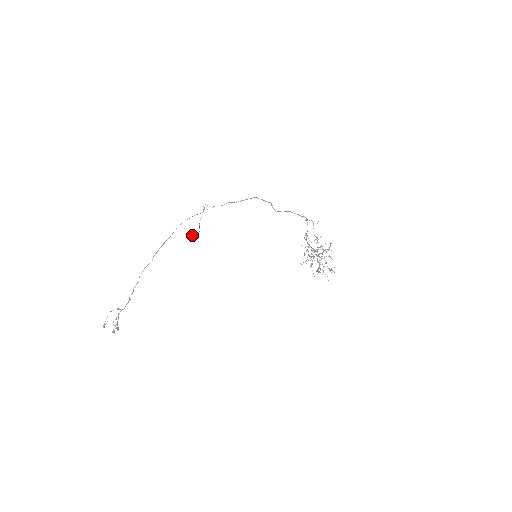
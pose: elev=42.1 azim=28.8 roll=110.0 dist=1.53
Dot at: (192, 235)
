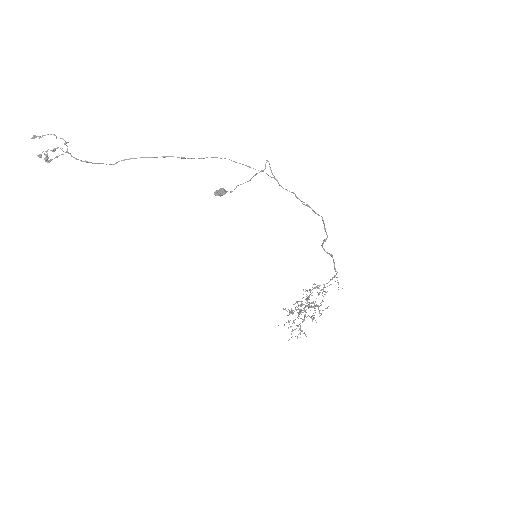
Dot at: (220, 192)
